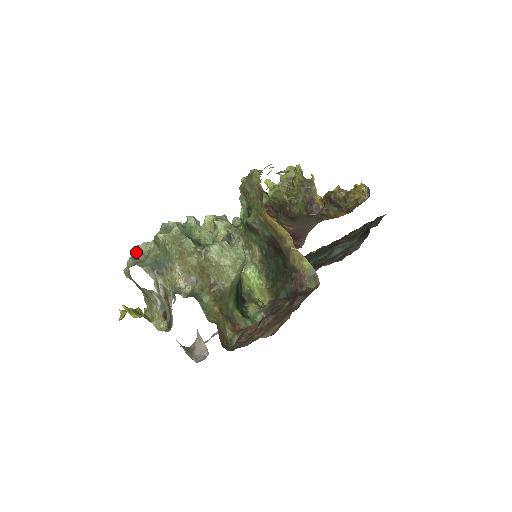
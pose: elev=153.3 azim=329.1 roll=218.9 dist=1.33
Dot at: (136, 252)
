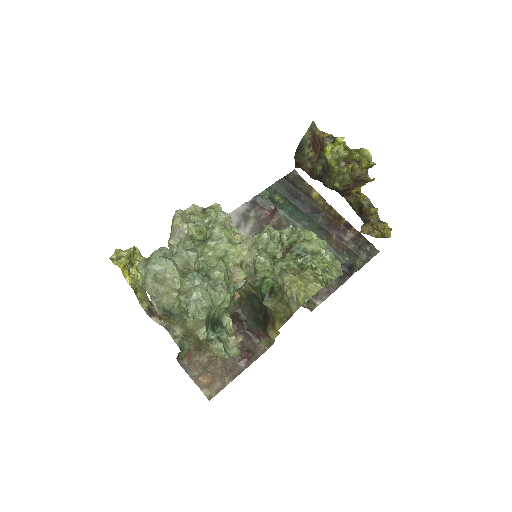
Dot at: (160, 266)
